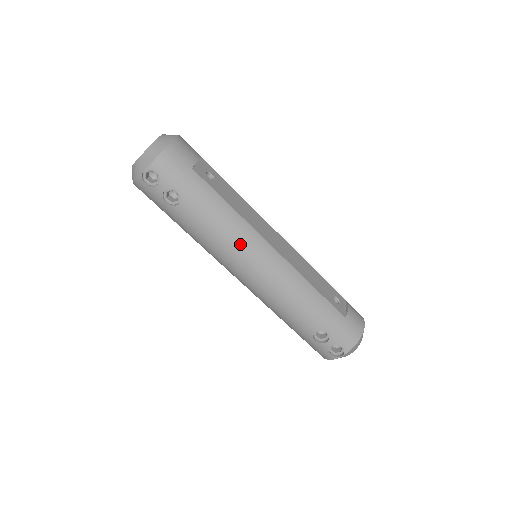
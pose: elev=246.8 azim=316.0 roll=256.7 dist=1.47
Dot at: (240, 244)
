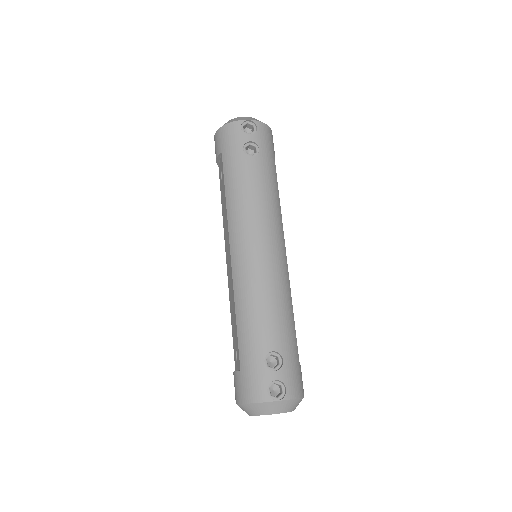
Dot at: (271, 220)
